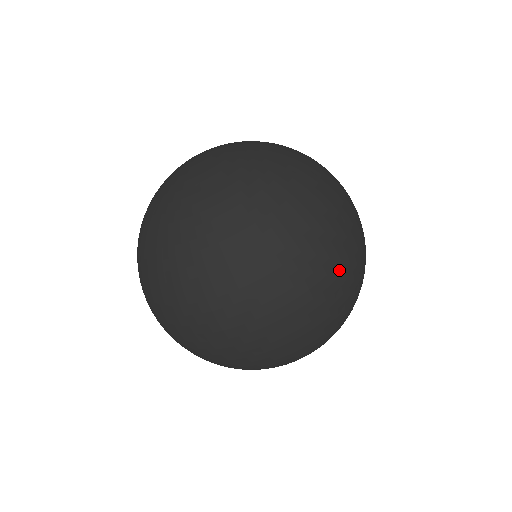
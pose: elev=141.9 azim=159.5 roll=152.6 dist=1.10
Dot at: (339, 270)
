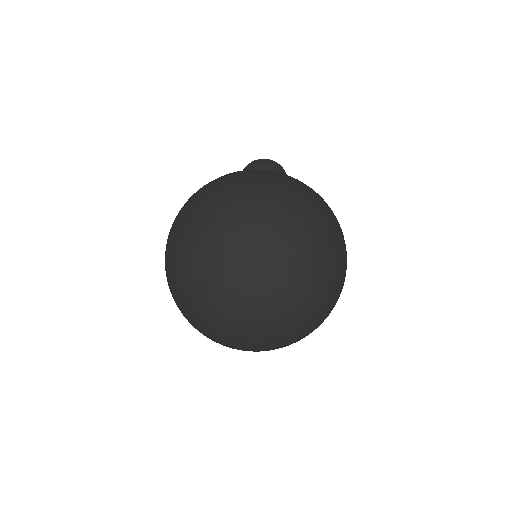
Dot at: occluded
